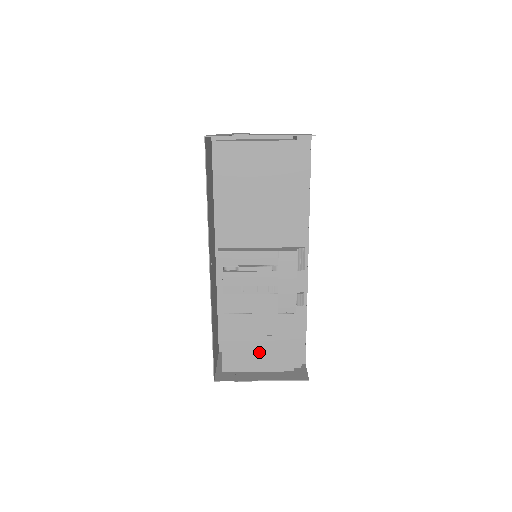
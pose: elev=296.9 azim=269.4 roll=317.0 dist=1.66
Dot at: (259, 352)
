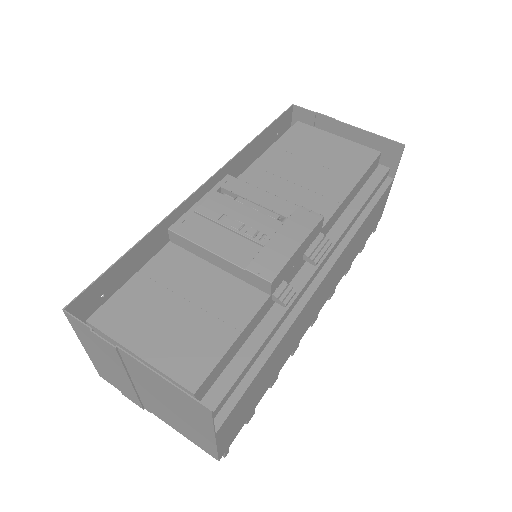
Dot at: (167, 325)
